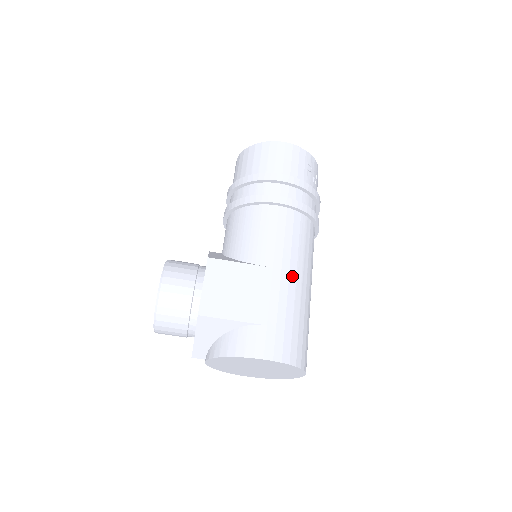
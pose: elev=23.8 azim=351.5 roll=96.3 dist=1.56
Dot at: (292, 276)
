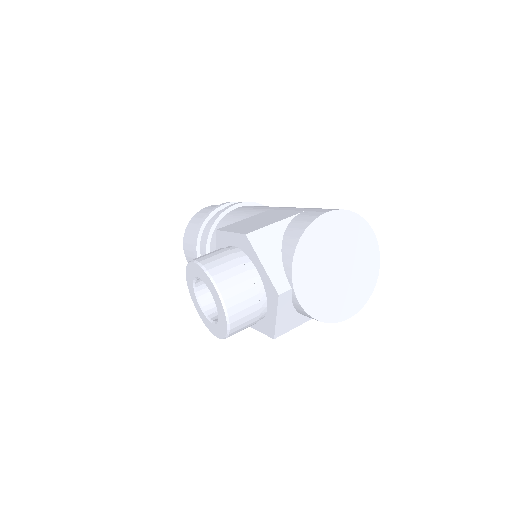
Dot at: occluded
